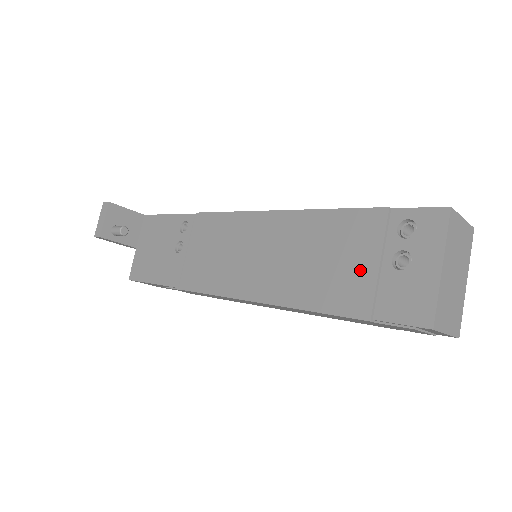
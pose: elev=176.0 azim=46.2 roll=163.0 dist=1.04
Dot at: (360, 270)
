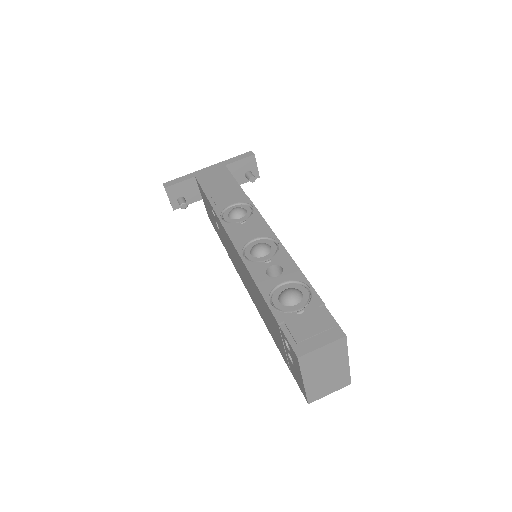
Dot at: (280, 343)
